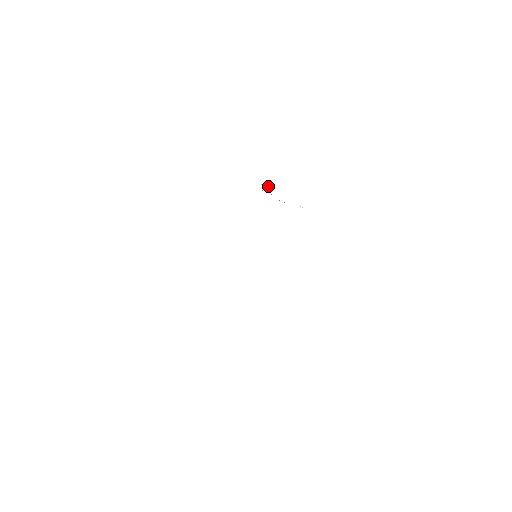
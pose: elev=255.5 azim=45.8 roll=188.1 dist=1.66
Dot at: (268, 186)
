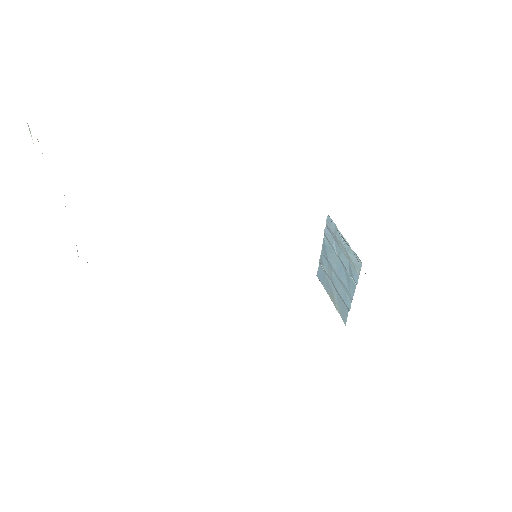
Dot at: (325, 286)
